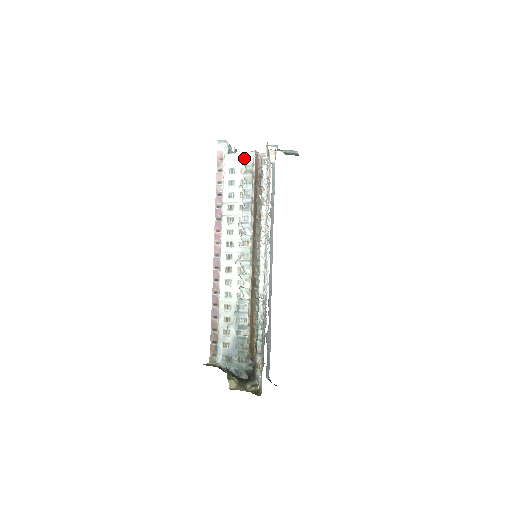
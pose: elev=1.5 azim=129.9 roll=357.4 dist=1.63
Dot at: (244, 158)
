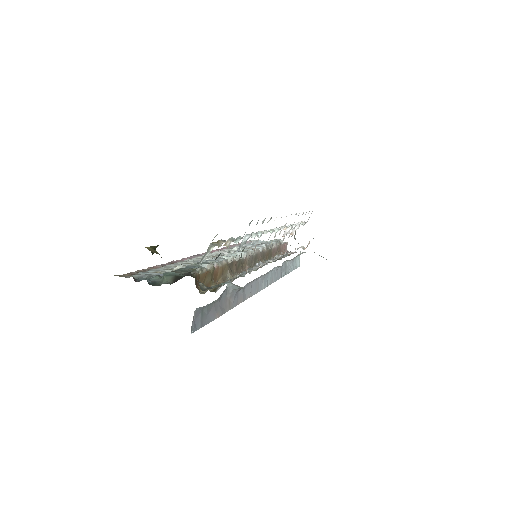
Dot at: occluded
